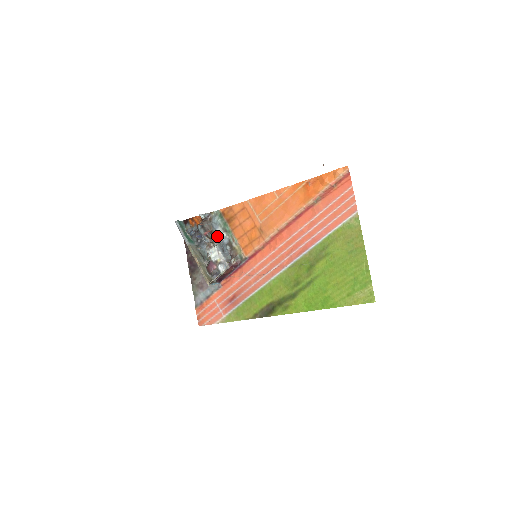
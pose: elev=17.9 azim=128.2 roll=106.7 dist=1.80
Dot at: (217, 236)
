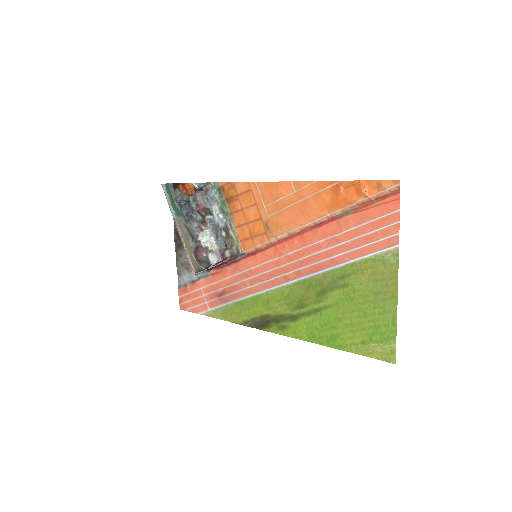
Dot at: (212, 215)
